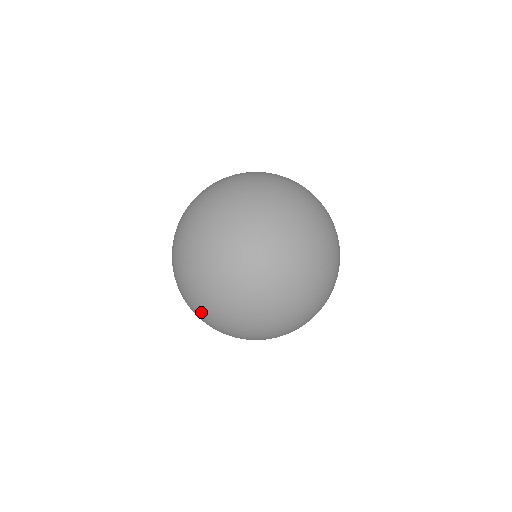
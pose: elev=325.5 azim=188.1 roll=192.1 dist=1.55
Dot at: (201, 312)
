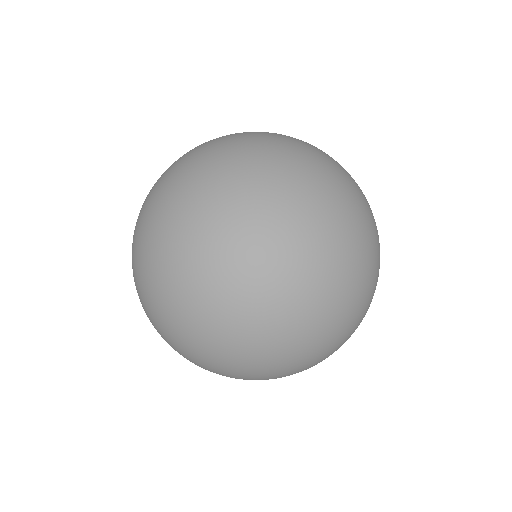
Dot at: occluded
